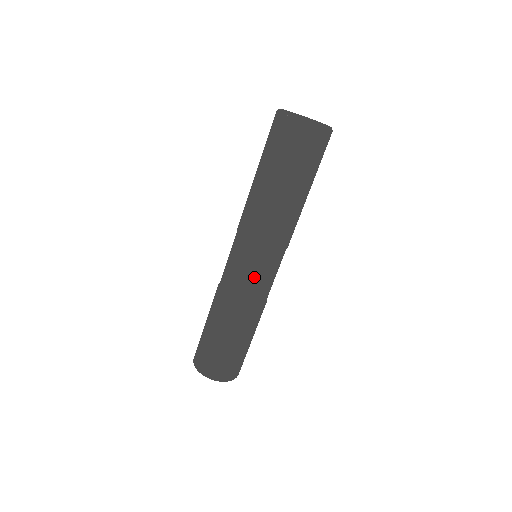
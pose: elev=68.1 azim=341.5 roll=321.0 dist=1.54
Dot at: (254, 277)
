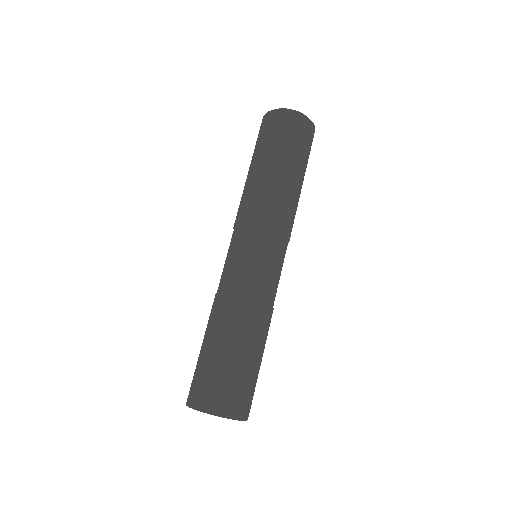
Dot at: (255, 261)
